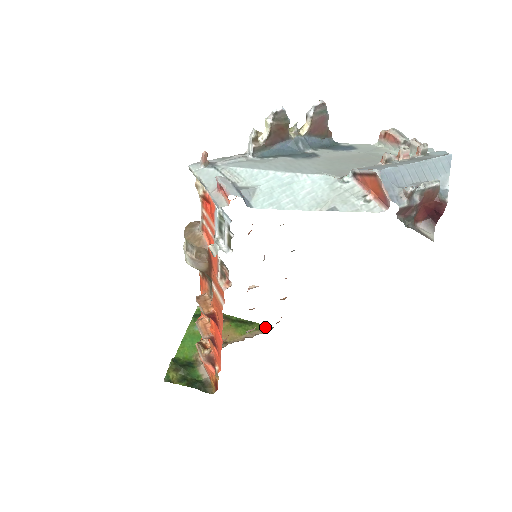
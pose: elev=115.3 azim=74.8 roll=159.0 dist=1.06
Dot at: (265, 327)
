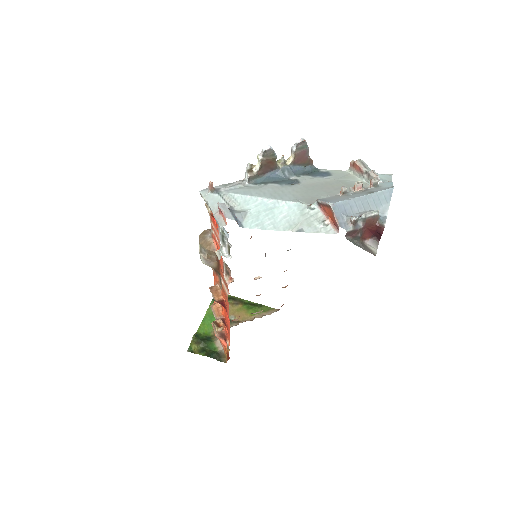
Dot at: (272, 309)
